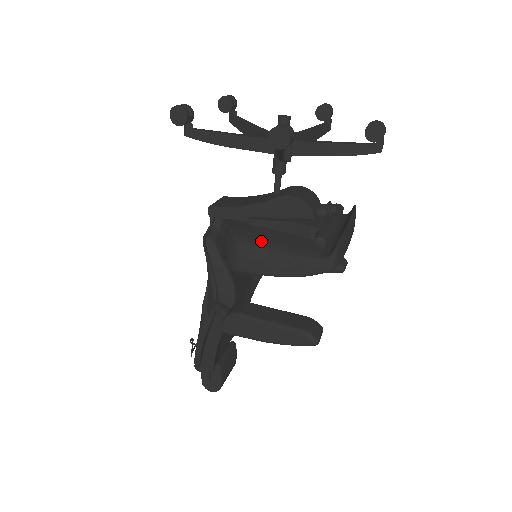
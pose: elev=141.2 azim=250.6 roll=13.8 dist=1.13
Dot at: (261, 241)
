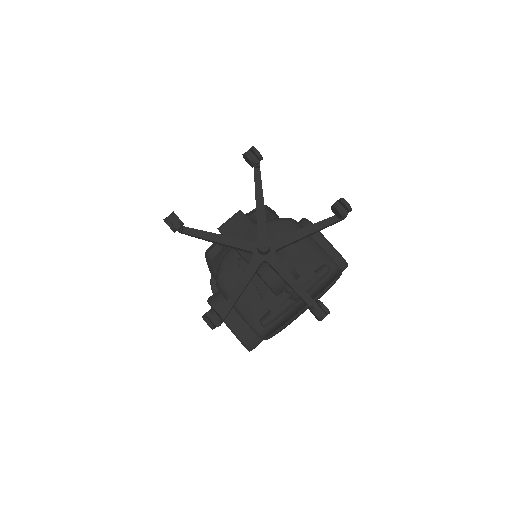
Dot at: occluded
